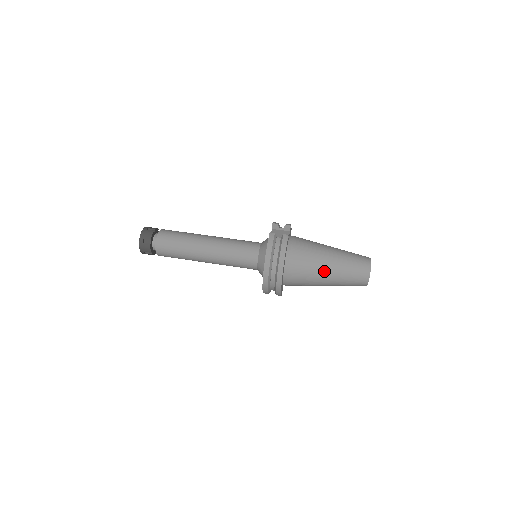
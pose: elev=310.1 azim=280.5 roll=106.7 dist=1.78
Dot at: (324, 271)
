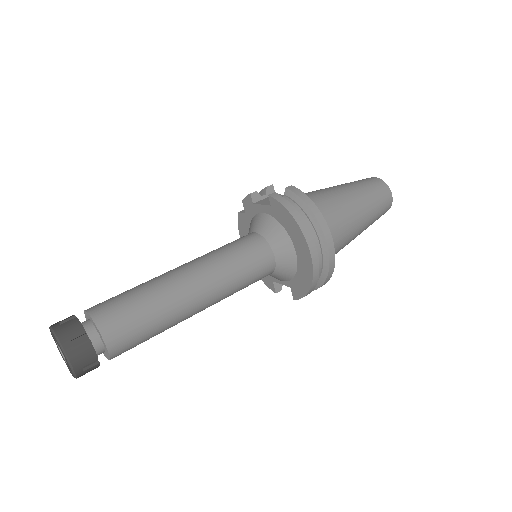
Dot at: (354, 209)
